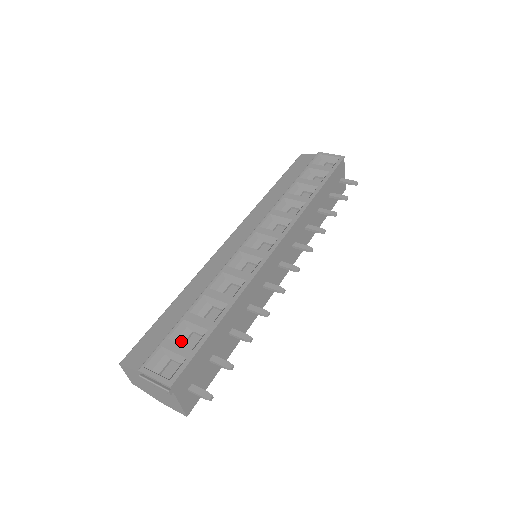
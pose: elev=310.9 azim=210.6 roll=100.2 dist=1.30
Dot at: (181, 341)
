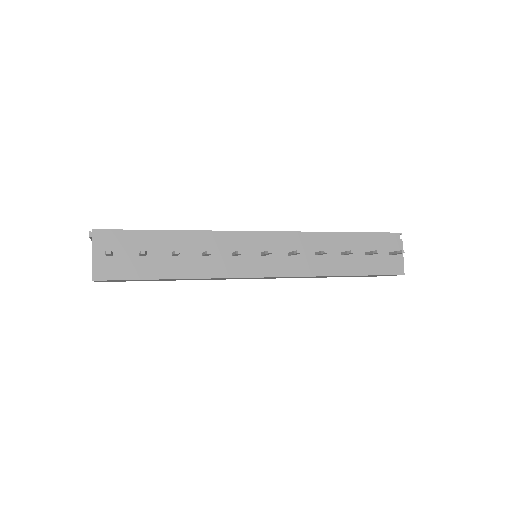
Dot at: occluded
